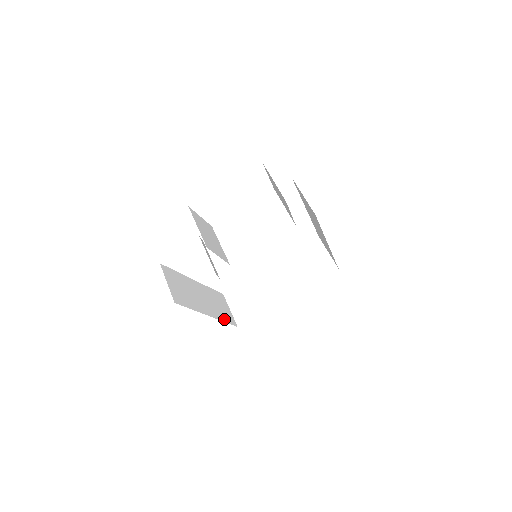
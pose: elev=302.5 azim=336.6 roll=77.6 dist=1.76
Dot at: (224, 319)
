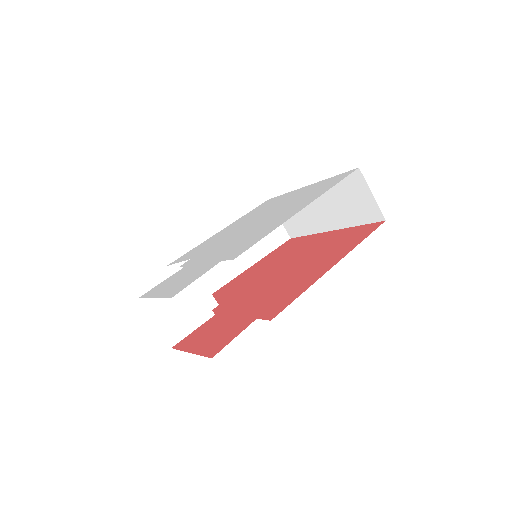
Dot at: (268, 250)
